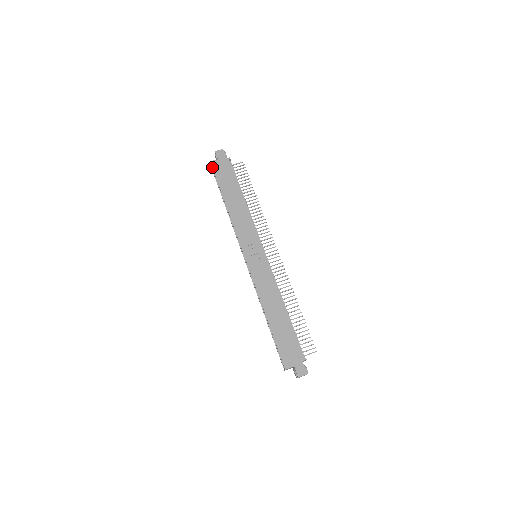
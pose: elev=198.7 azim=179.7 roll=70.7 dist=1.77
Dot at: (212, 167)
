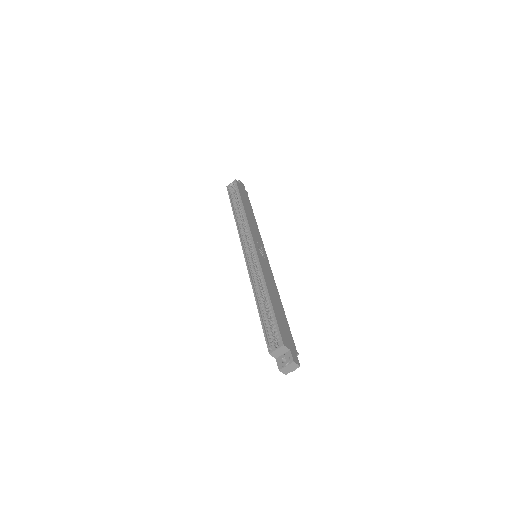
Dot at: (237, 183)
